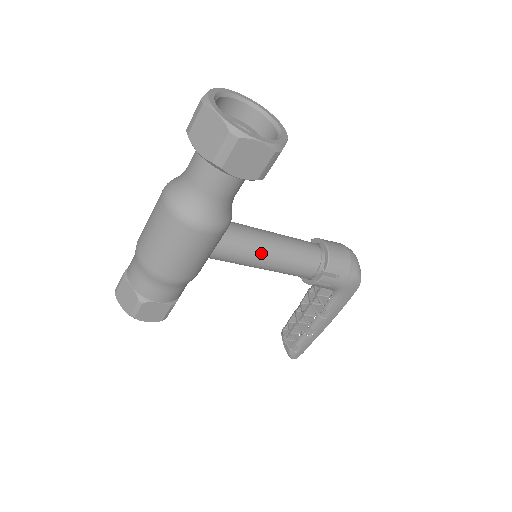
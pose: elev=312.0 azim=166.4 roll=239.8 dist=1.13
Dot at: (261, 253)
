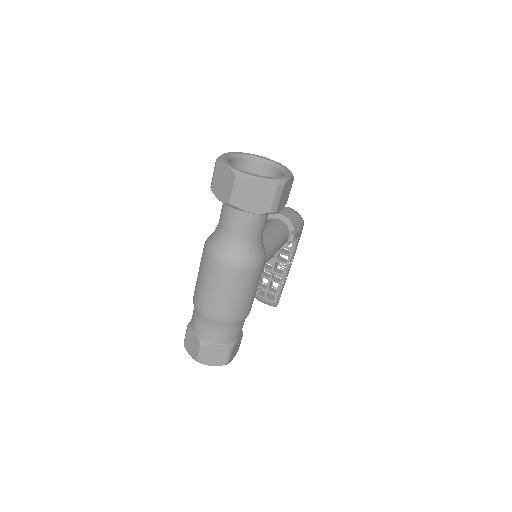
Dot at: (269, 250)
